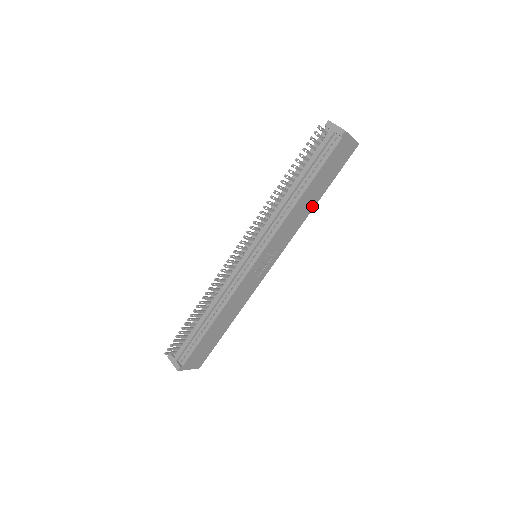
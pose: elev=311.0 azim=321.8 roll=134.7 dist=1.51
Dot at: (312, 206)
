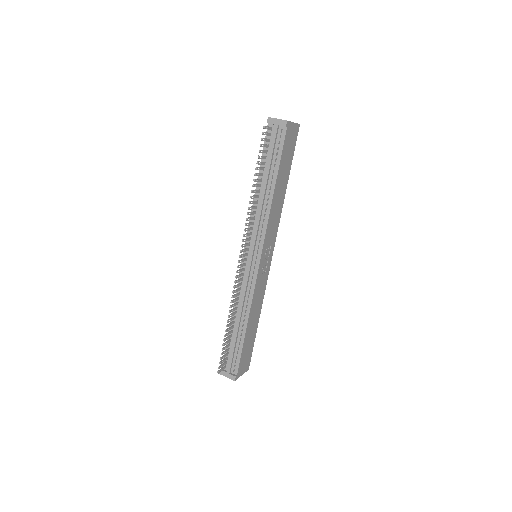
Dot at: (284, 193)
